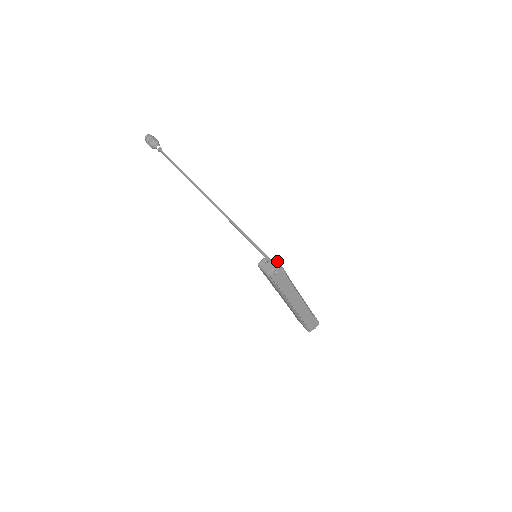
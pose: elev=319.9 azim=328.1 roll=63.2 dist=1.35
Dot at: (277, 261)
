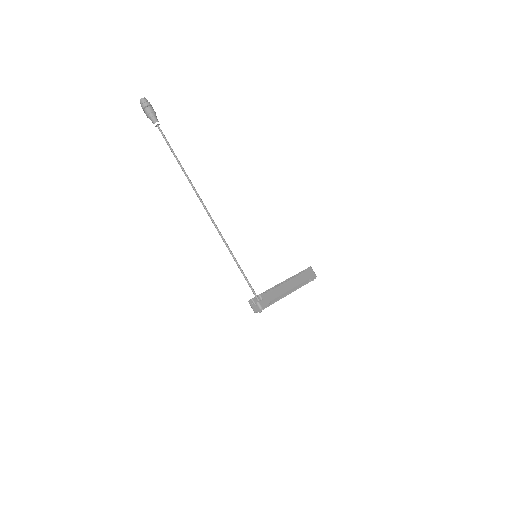
Dot at: (259, 305)
